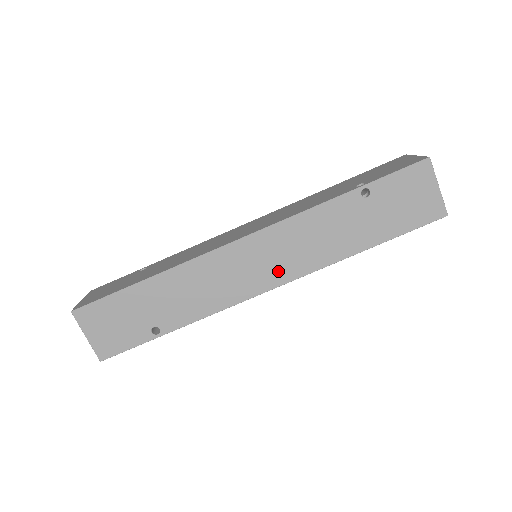
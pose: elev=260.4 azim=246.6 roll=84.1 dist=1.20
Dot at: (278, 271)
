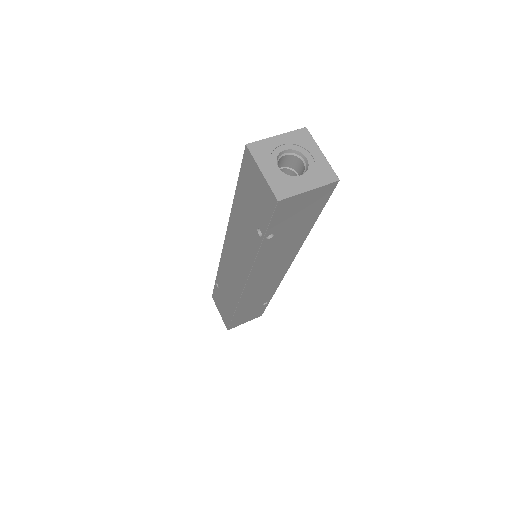
Dot at: (281, 268)
